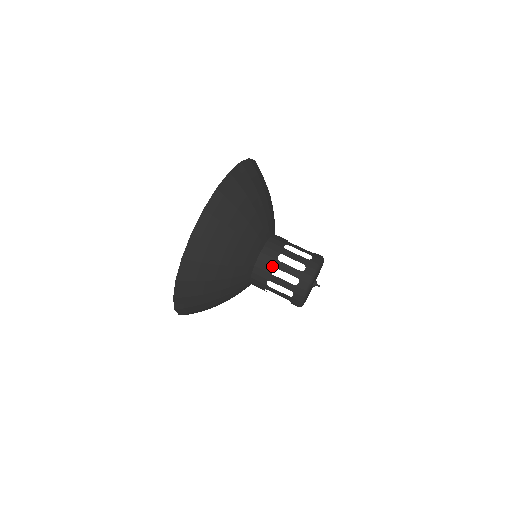
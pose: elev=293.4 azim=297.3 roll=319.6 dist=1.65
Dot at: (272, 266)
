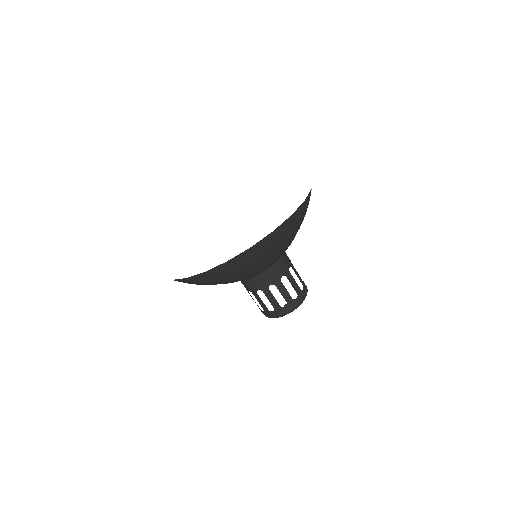
Dot at: (261, 289)
